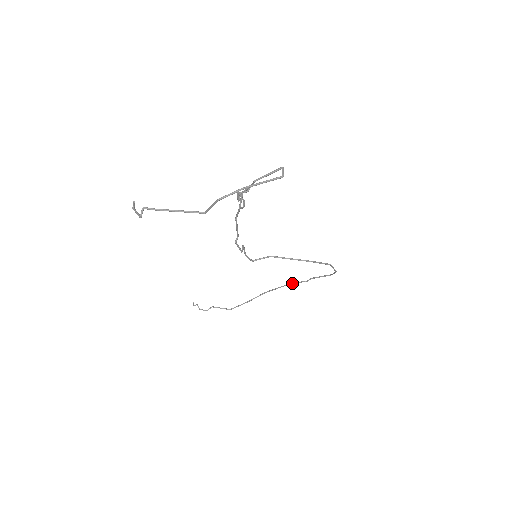
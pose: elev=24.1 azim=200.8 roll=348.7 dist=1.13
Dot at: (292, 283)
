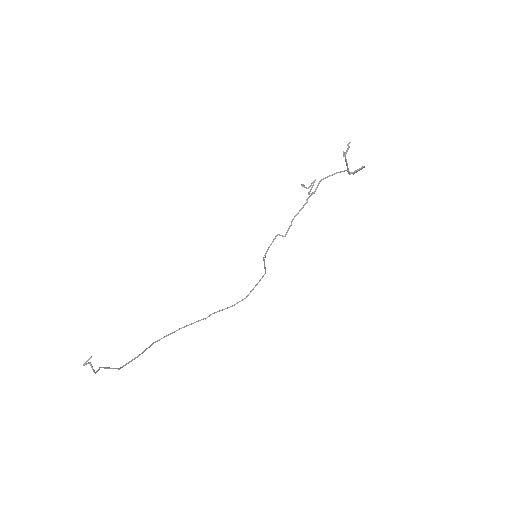
Dot at: occluded
